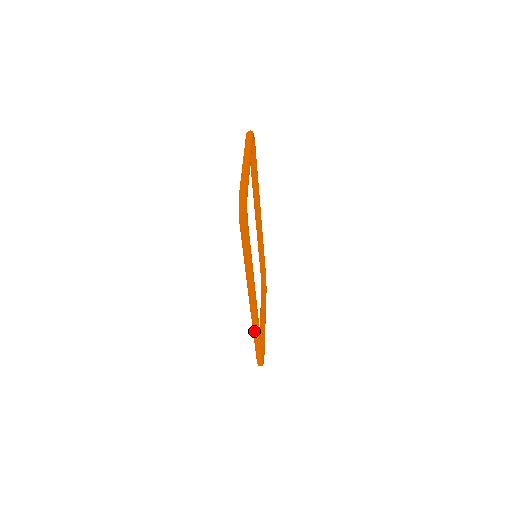
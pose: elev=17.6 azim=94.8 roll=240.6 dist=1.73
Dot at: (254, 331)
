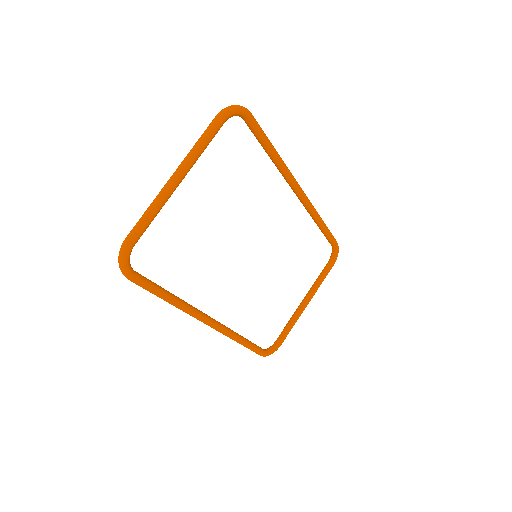
Dot at: occluded
